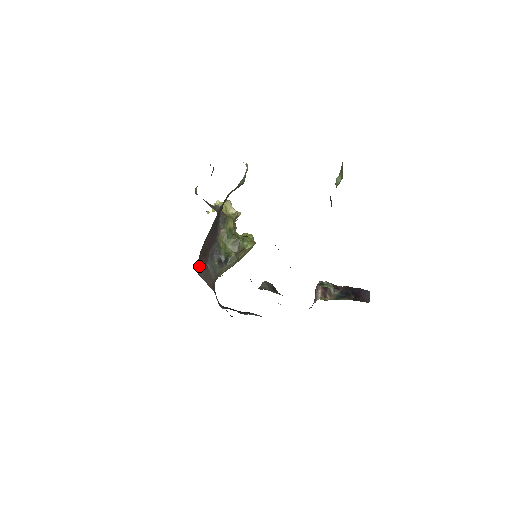
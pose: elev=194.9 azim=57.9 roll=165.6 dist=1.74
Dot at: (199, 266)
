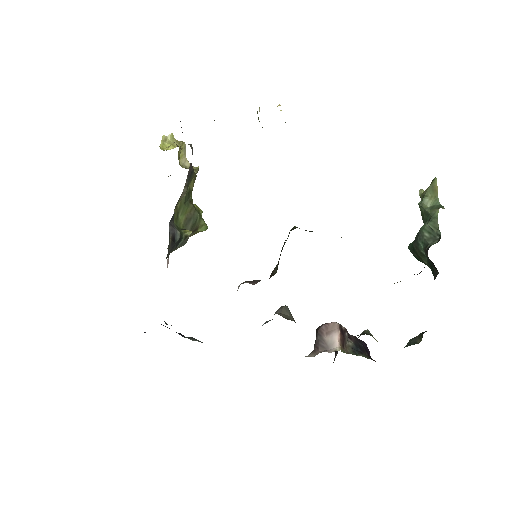
Dot at: occluded
